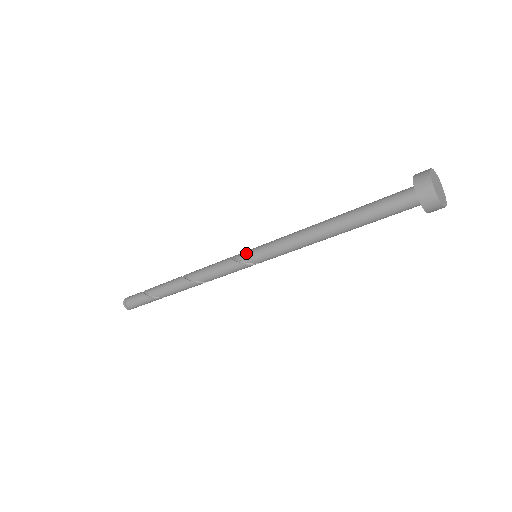
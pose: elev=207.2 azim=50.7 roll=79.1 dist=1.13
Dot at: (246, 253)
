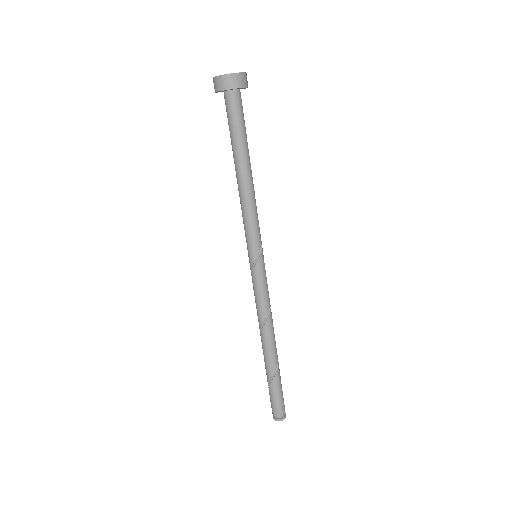
Dot at: (249, 261)
